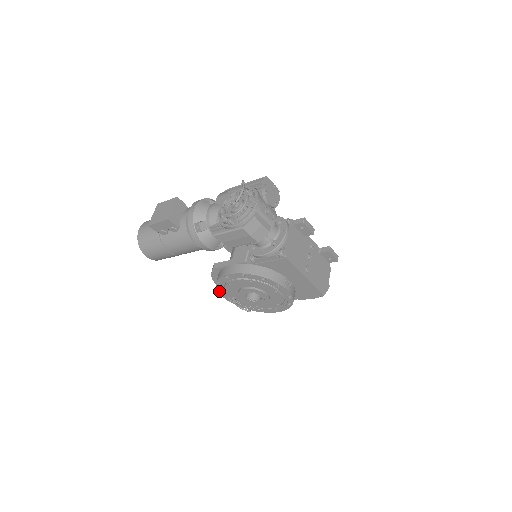
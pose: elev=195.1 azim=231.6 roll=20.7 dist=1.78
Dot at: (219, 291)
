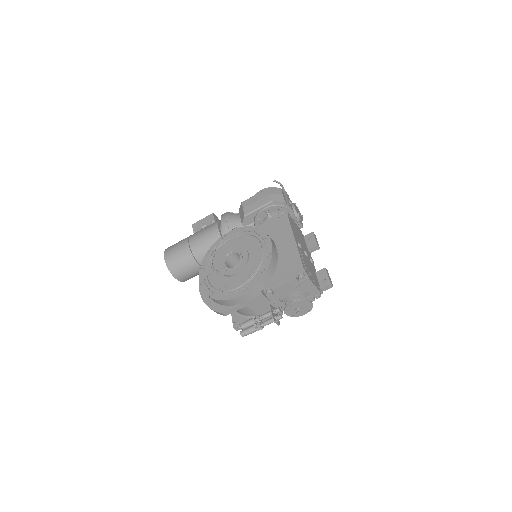
Dot at: (202, 267)
